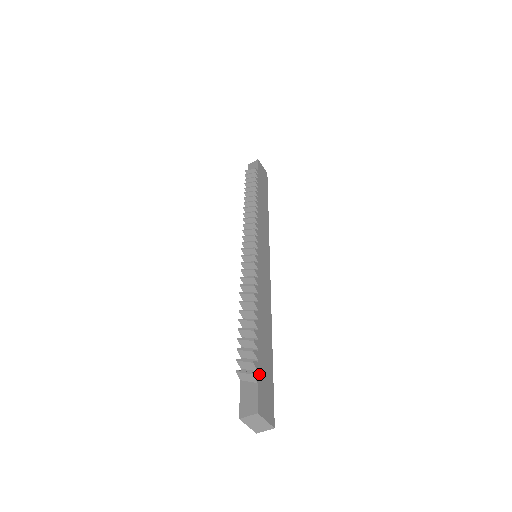
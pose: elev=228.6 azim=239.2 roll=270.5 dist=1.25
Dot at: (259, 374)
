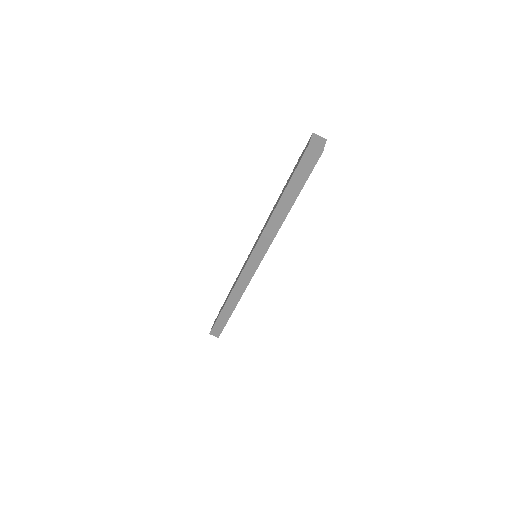
Dot at: occluded
